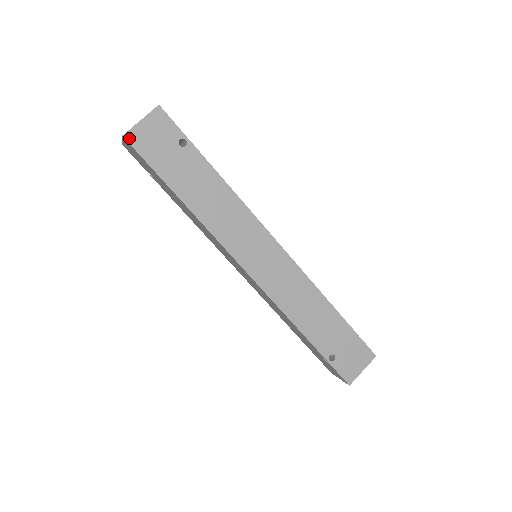
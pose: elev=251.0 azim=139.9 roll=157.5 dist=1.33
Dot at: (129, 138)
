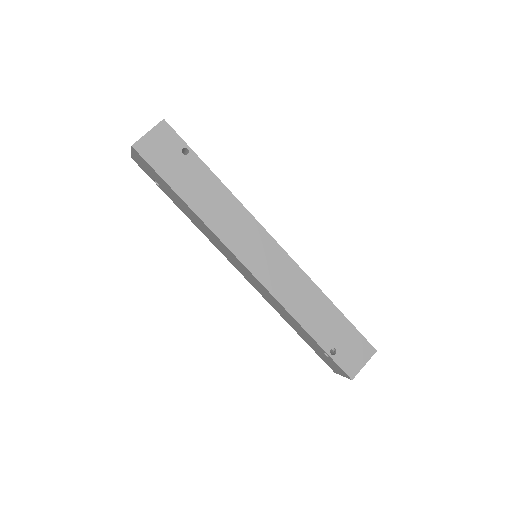
Dot at: (137, 148)
